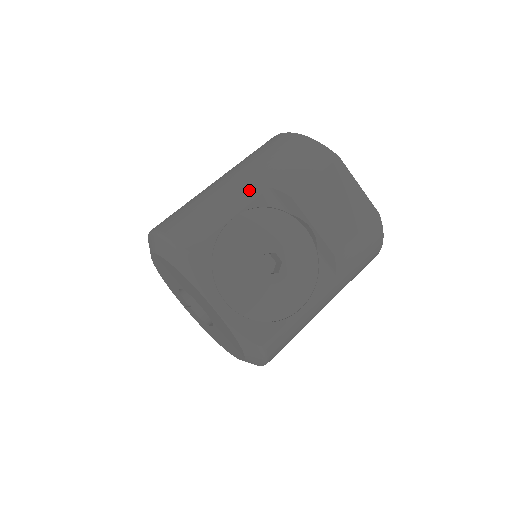
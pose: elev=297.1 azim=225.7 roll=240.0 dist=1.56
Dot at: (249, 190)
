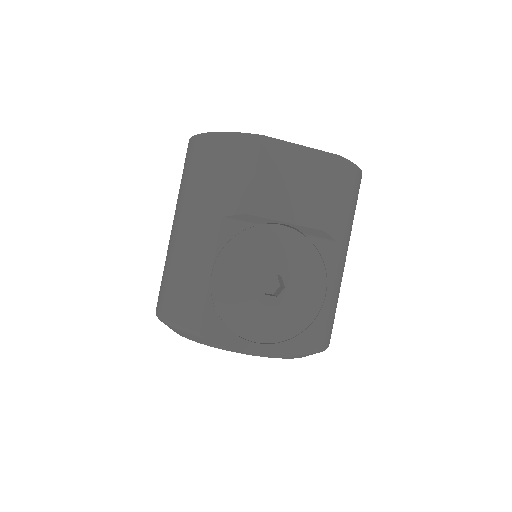
Dot at: (206, 233)
